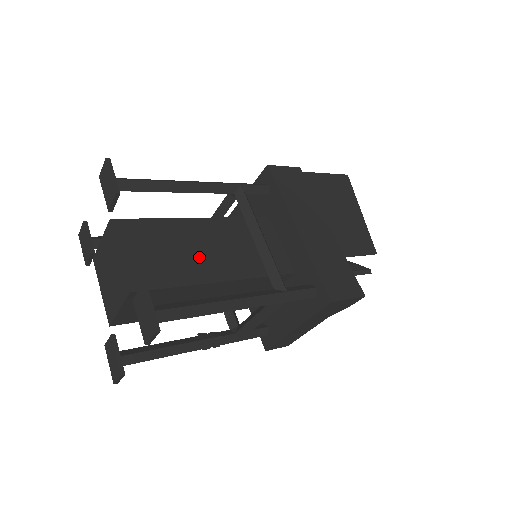
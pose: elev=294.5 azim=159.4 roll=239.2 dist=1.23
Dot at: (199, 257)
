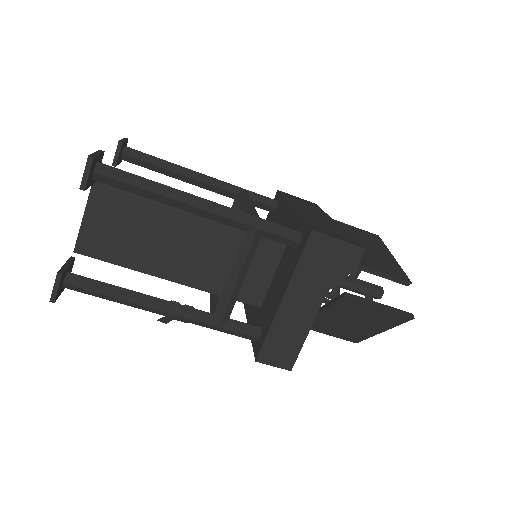
Dot at: occluded
